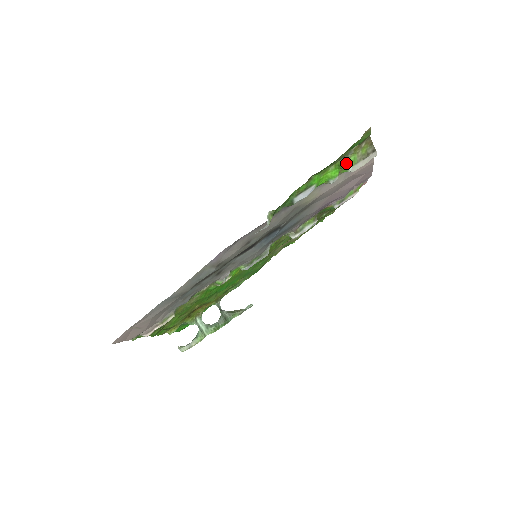
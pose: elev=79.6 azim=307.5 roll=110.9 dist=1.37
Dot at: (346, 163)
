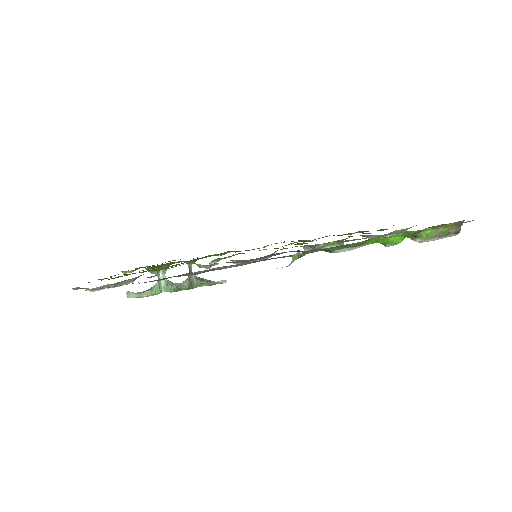
Dot at: (418, 233)
